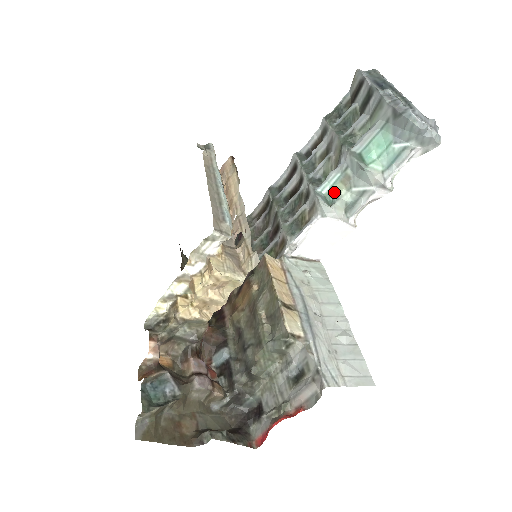
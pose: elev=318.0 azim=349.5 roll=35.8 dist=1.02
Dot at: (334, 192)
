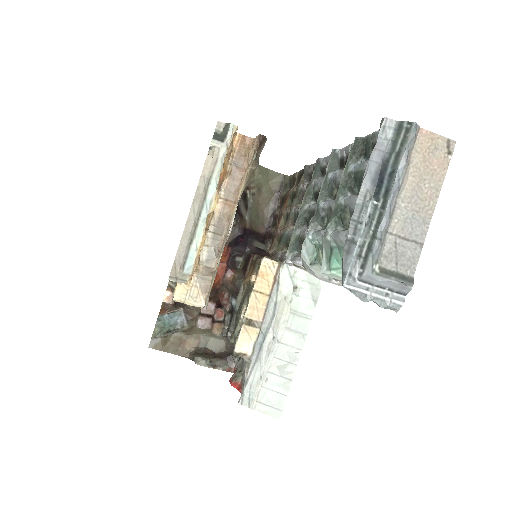
Dot at: occluded
